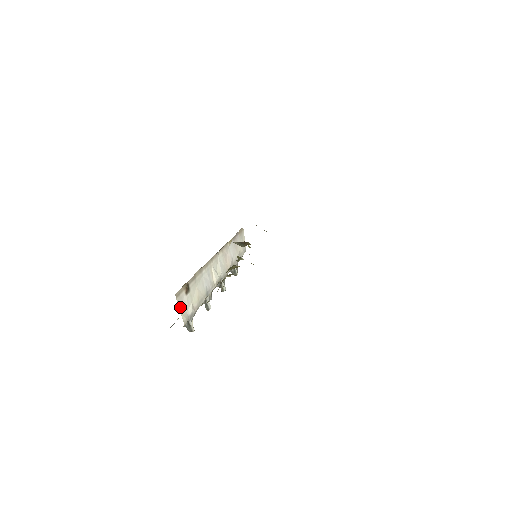
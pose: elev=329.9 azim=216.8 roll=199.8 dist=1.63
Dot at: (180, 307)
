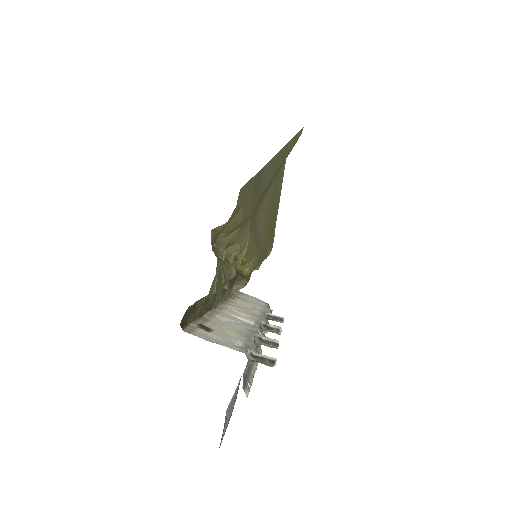
Dot at: occluded
